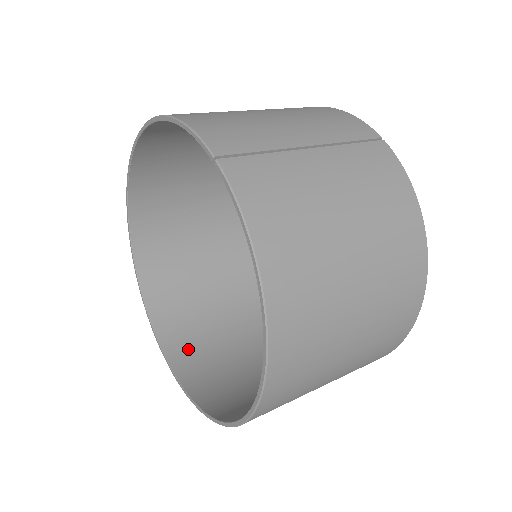
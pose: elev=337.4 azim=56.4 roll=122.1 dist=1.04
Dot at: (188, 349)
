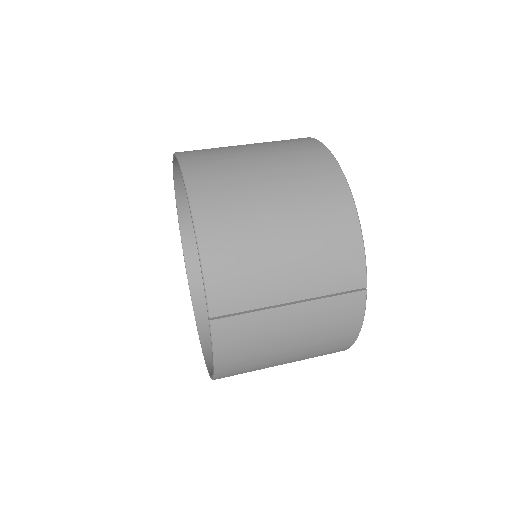
Dot at: occluded
